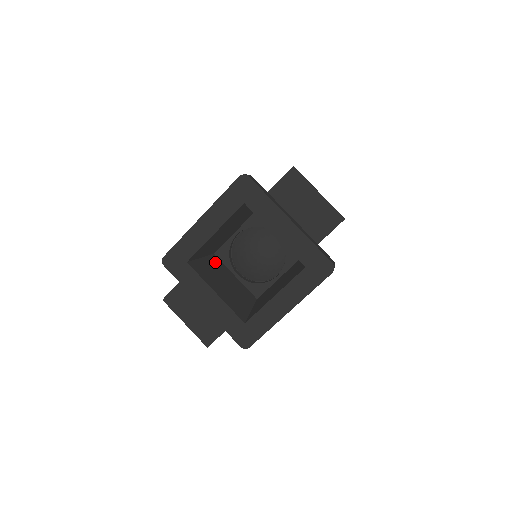
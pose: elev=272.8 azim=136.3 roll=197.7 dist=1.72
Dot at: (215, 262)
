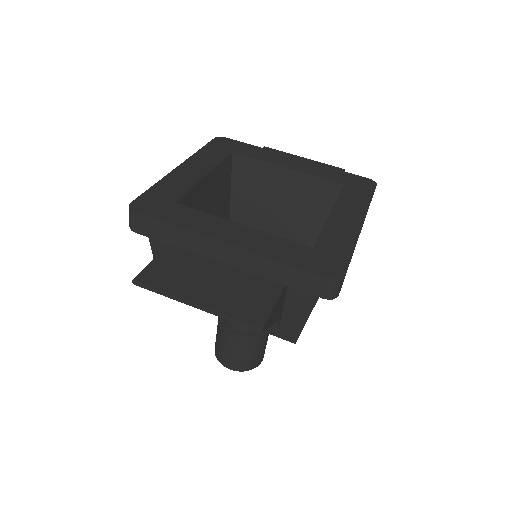
Dot at: occluded
